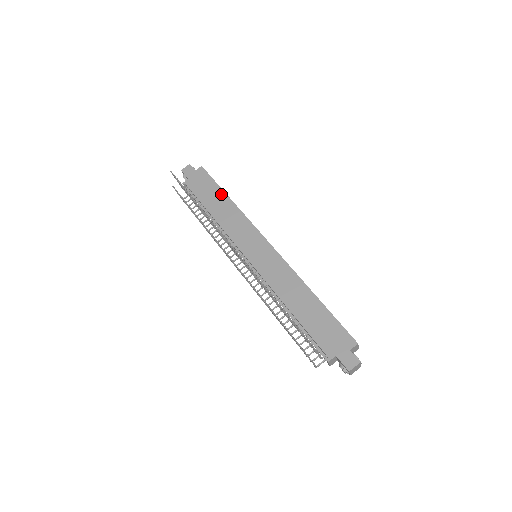
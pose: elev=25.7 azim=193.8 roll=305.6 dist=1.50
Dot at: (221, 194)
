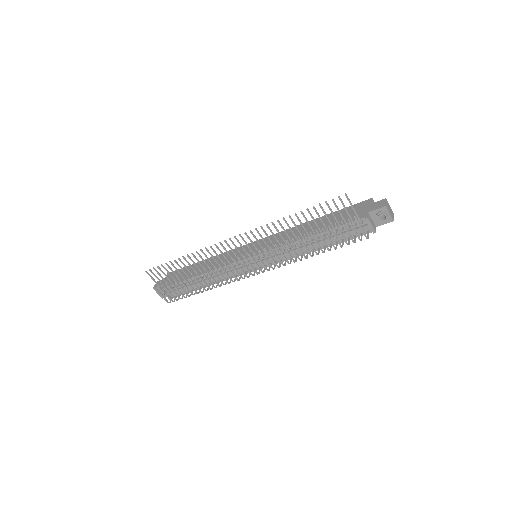
Dot at: occluded
